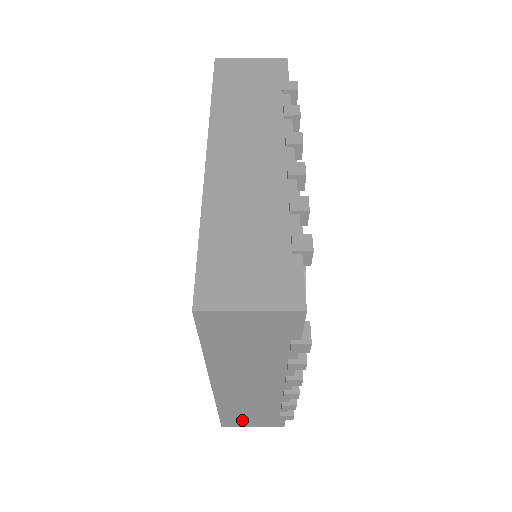
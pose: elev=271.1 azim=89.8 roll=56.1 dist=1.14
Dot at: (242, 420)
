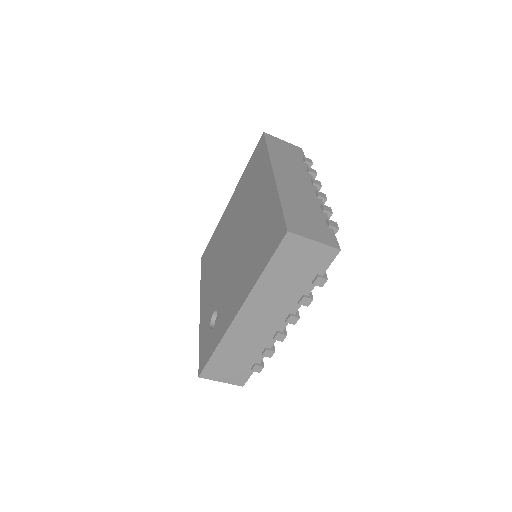
Dot at: occluded
